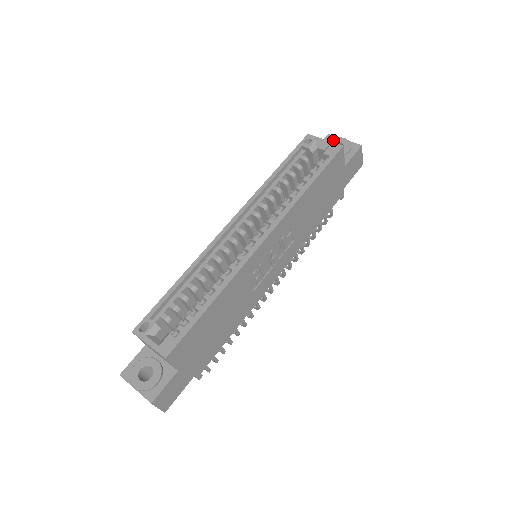
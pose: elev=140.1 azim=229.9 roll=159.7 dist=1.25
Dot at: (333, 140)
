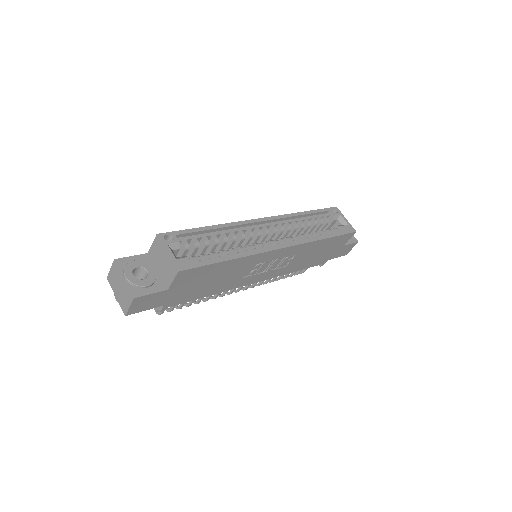
Dot at: occluded
